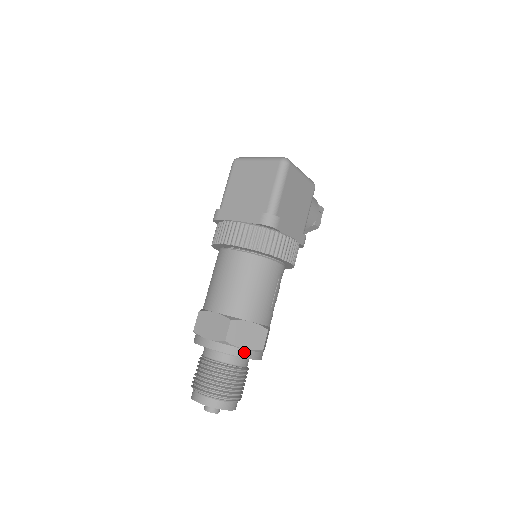
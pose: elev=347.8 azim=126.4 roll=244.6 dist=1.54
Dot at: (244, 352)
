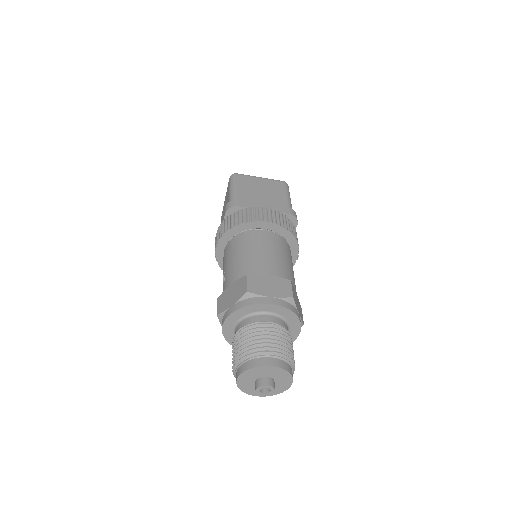
Dot at: (300, 317)
